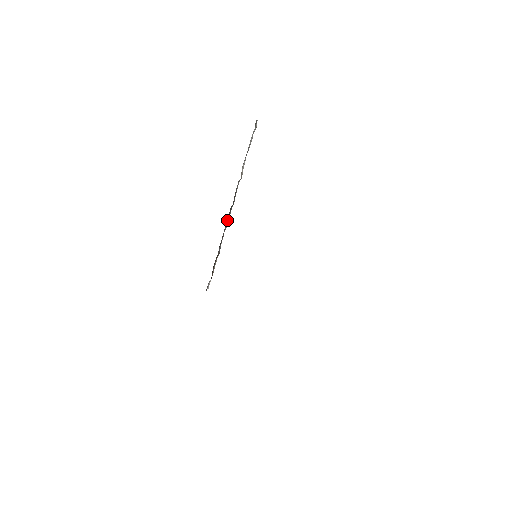
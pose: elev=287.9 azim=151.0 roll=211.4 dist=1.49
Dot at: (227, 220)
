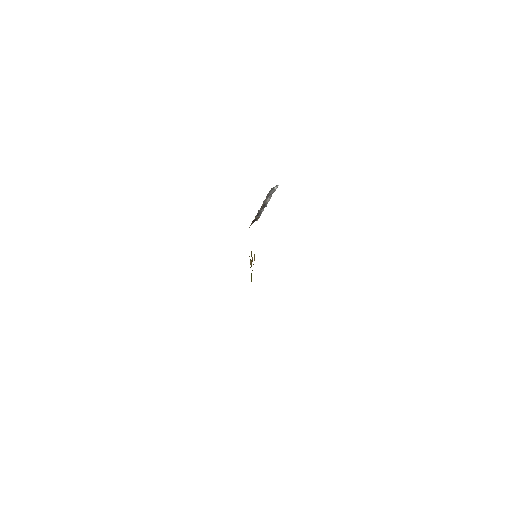
Dot at: (262, 209)
